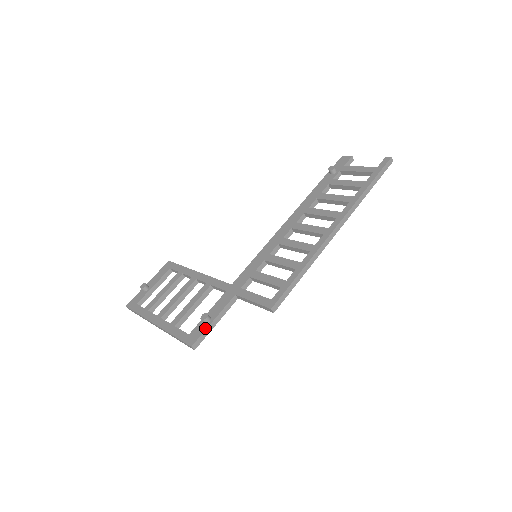
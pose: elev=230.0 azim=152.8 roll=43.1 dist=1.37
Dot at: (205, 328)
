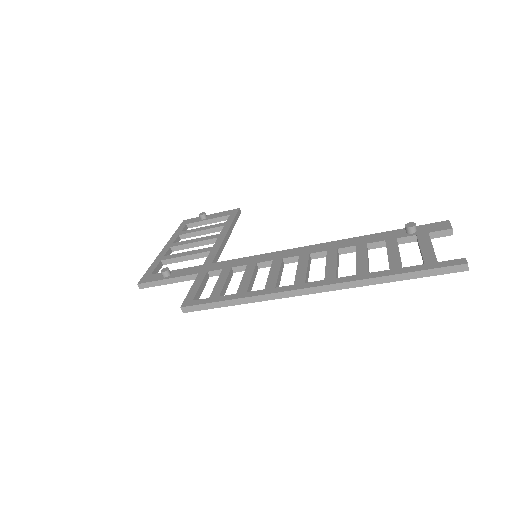
Dot at: (157, 279)
